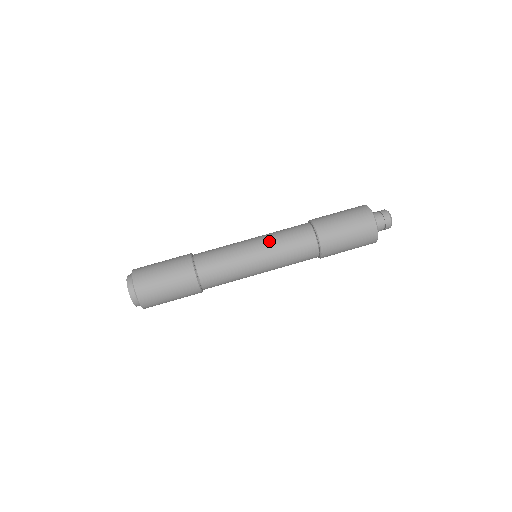
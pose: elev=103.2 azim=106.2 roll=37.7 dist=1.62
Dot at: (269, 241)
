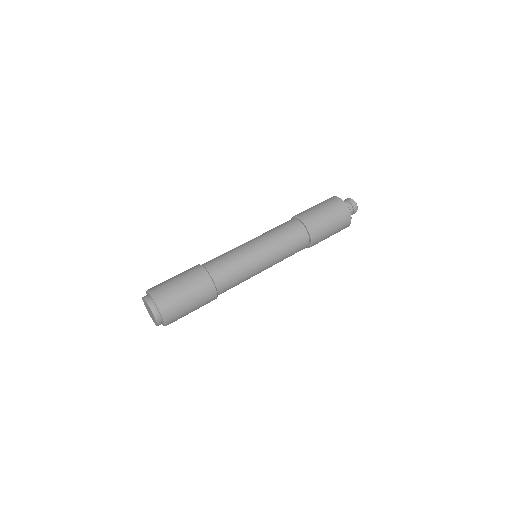
Dot at: (260, 235)
